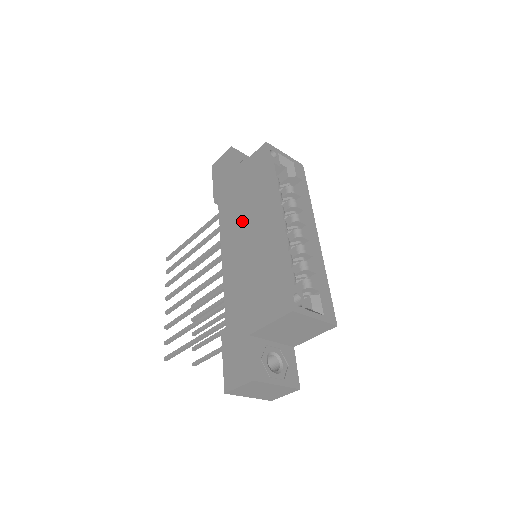
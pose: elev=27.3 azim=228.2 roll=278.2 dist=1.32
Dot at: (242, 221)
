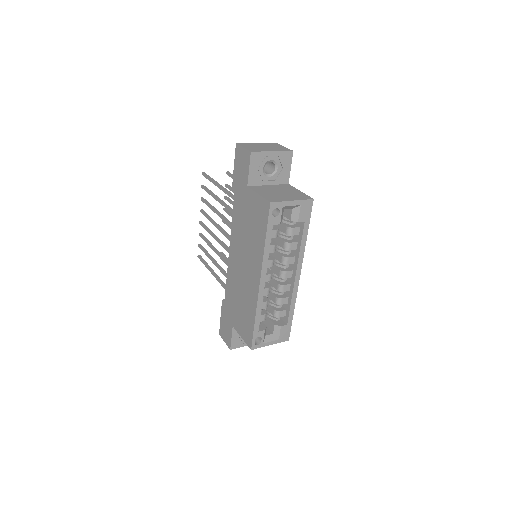
Dot at: (243, 247)
